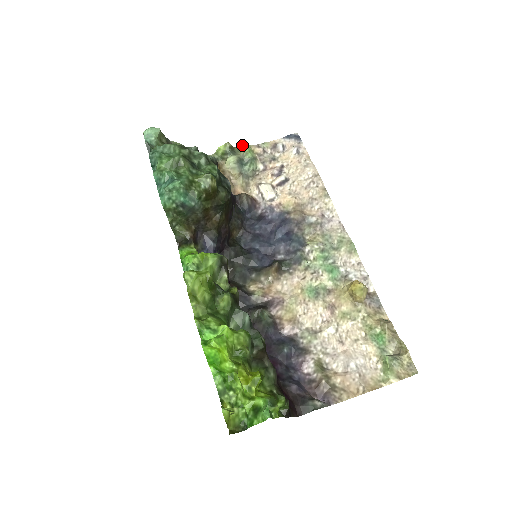
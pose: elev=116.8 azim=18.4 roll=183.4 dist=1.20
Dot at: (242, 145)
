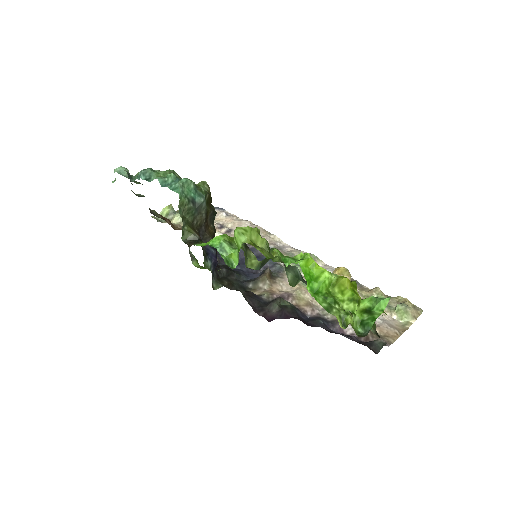
Dot at: occluded
